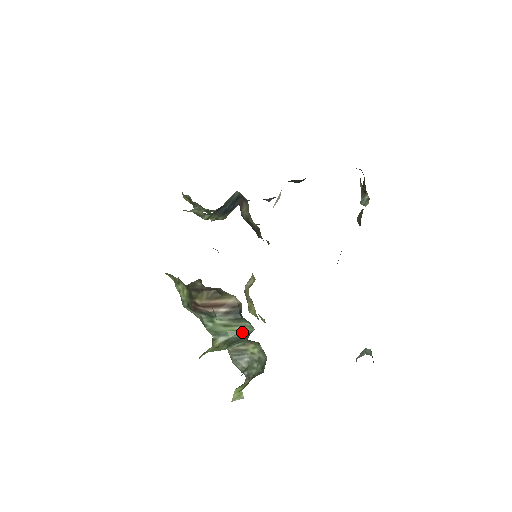
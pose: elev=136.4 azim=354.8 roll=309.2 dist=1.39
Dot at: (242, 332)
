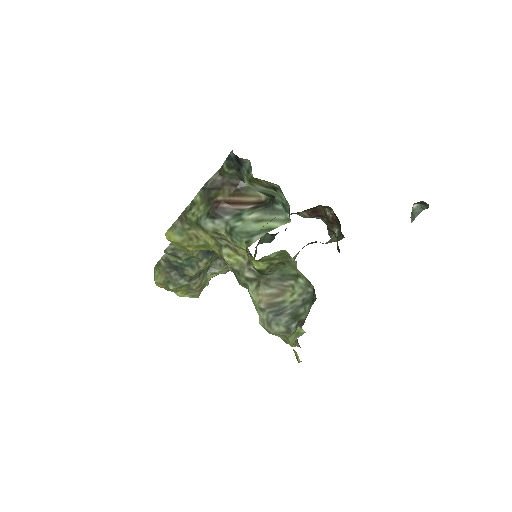
Dot at: occluded
